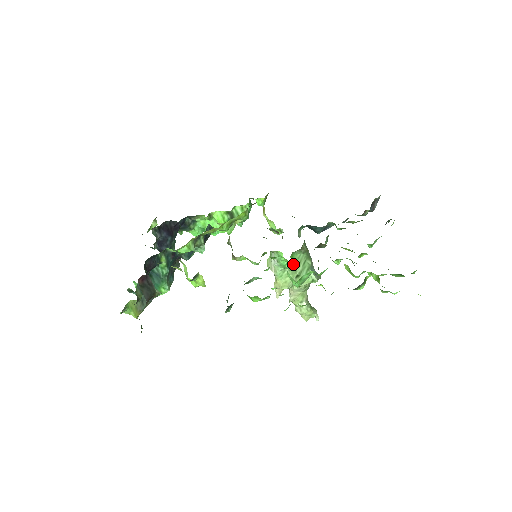
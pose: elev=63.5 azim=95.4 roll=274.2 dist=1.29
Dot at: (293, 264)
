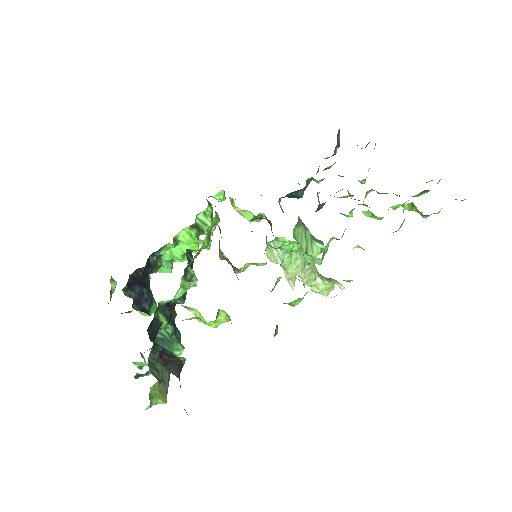
Dot at: occluded
